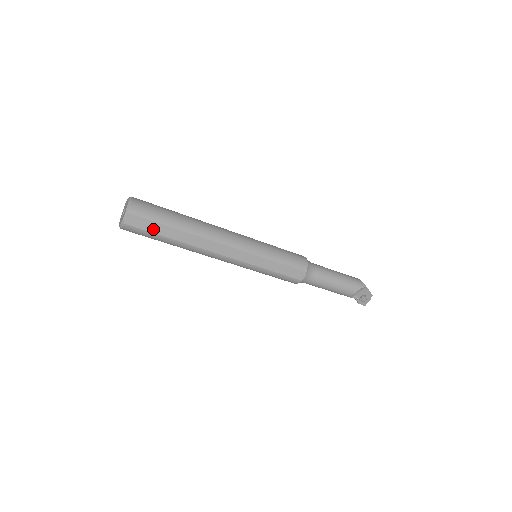
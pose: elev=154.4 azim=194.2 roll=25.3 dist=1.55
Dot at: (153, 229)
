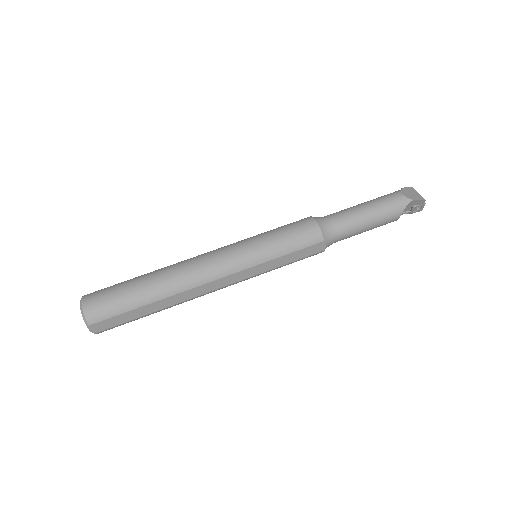
Dot at: (126, 319)
